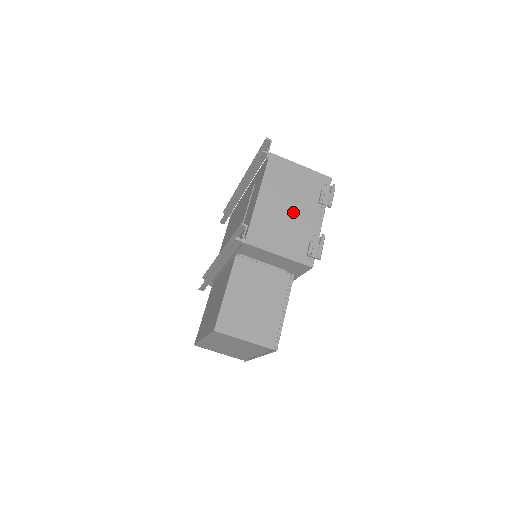
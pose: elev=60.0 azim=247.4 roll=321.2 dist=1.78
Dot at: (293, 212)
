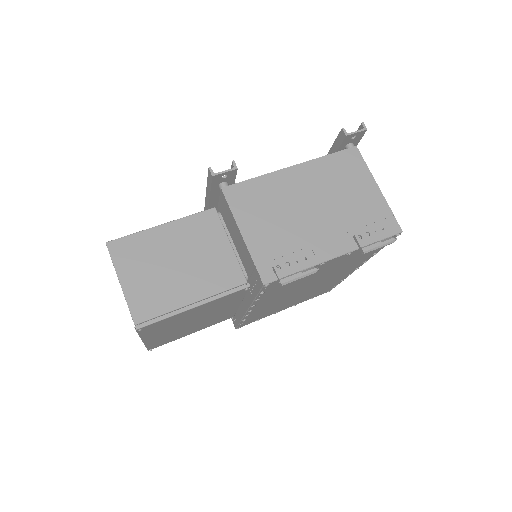
Dot at: (312, 216)
